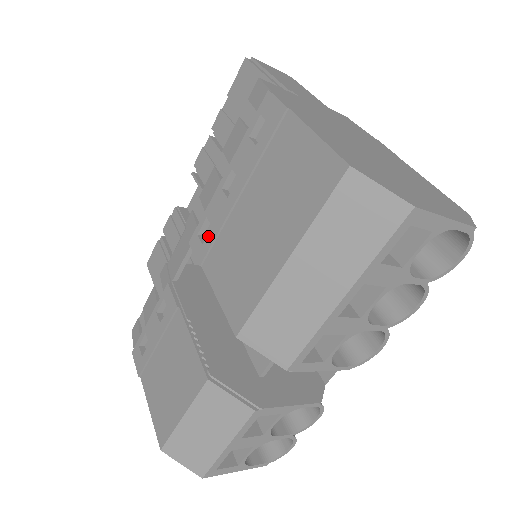
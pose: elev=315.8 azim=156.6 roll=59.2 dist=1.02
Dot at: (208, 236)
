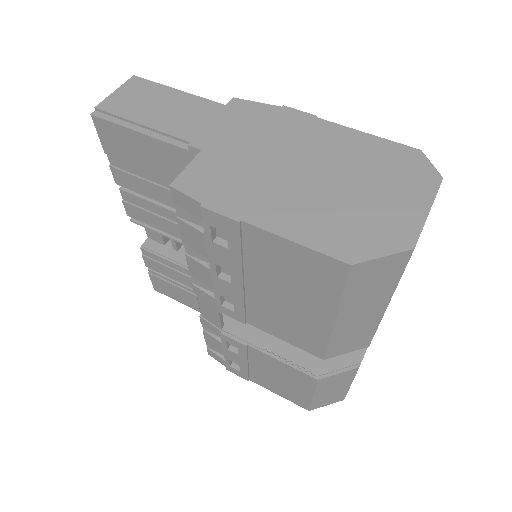
Dot at: (235, 307)
